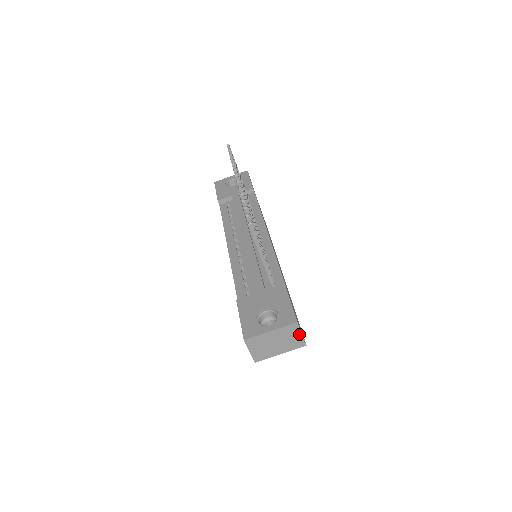
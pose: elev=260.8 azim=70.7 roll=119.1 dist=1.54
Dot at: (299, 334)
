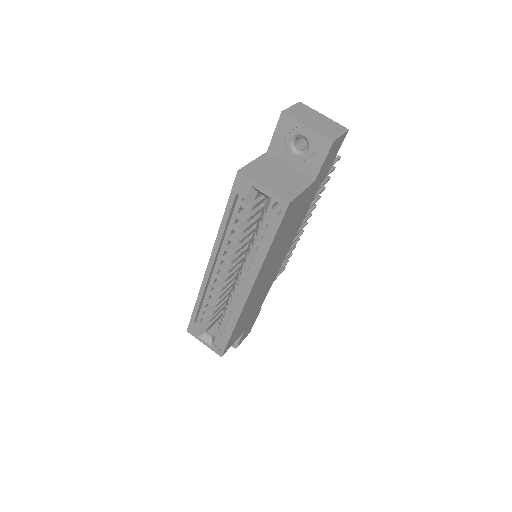
Dot at: (340, 134)
